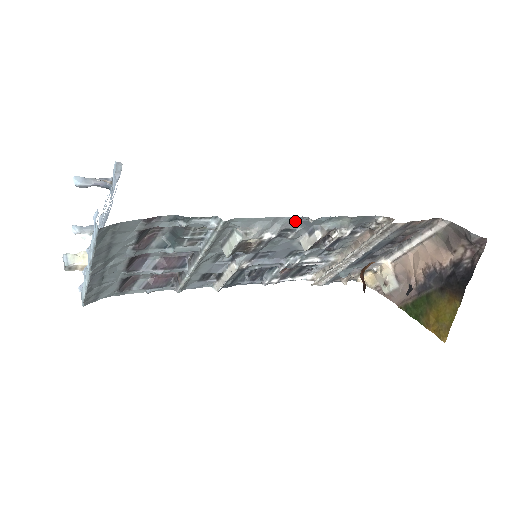
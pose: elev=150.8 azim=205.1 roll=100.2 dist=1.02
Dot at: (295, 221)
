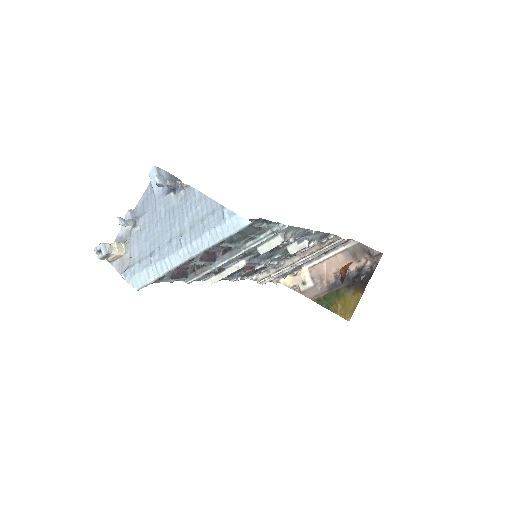
Dot at: (303, 232)
